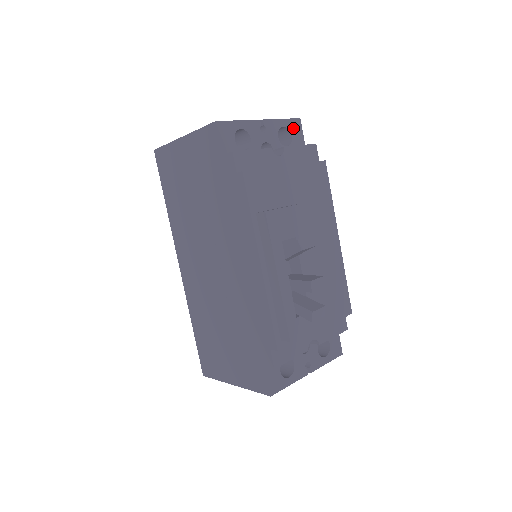
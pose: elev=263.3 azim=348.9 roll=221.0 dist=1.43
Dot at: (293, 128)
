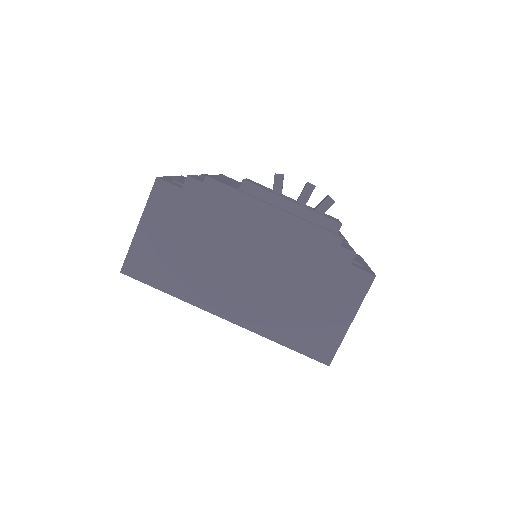
Dot at: occluded
